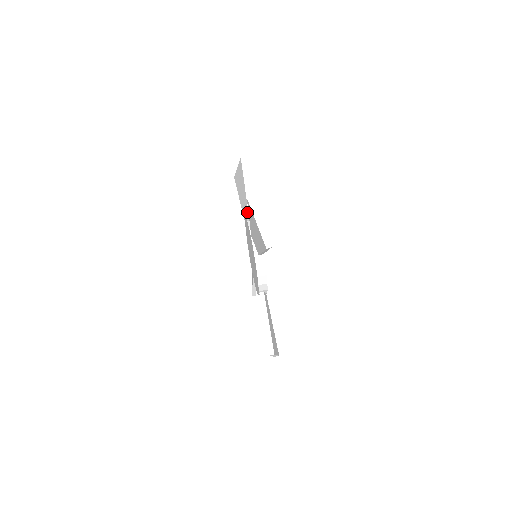
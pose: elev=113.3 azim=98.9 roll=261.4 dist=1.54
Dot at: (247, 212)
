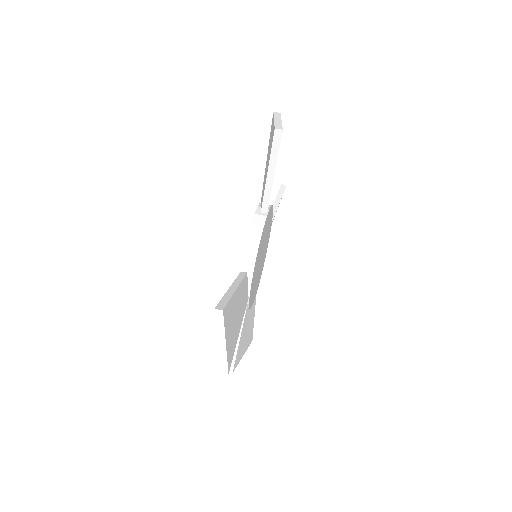
Dot at: (261, 203)
